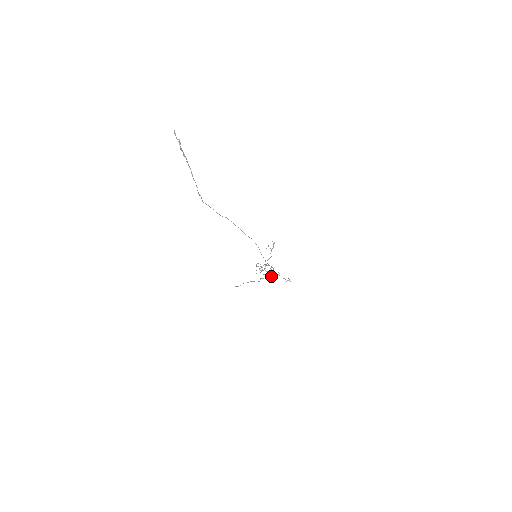
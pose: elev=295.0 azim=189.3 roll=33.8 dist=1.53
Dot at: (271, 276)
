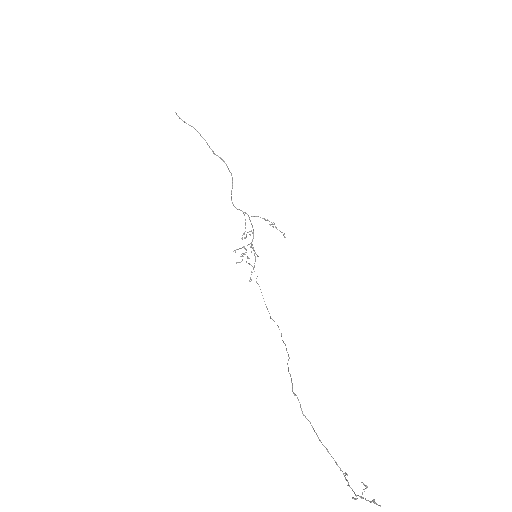
Dot at: occluded
